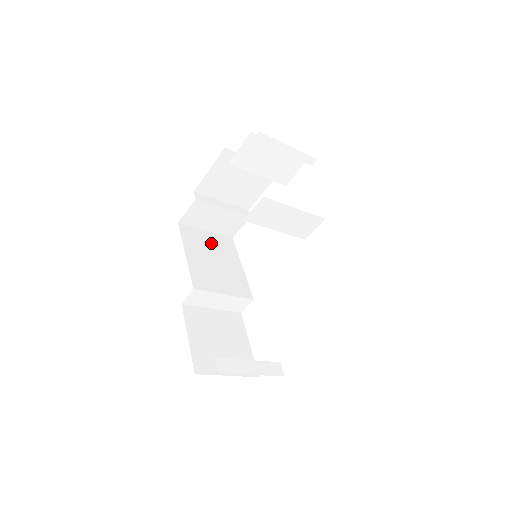
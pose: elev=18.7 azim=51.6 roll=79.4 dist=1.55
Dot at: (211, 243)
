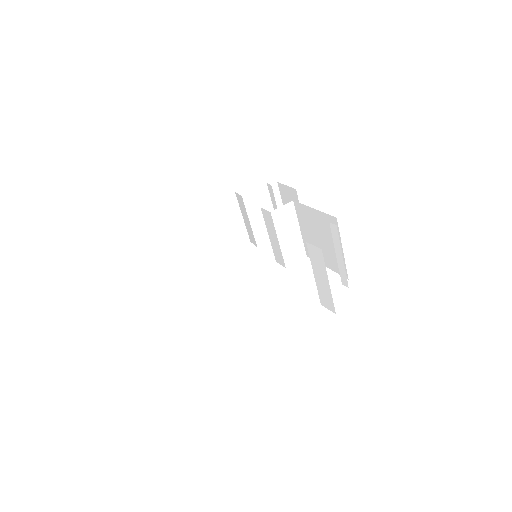
Dot at: occluded
